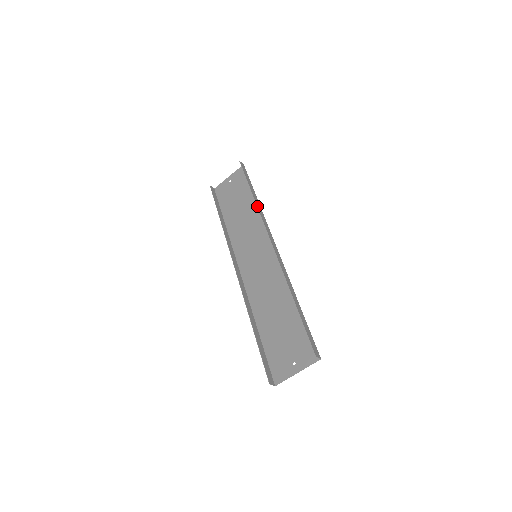
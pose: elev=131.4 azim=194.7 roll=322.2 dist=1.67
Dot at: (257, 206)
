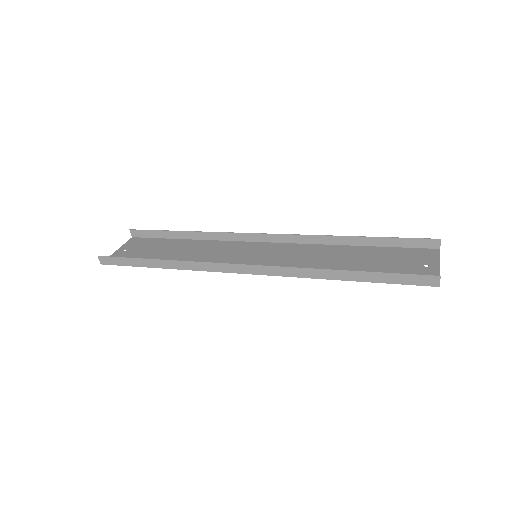
Dot at: (209, 232)
